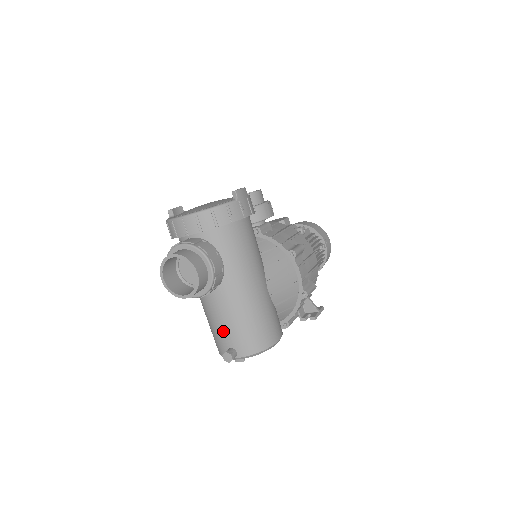
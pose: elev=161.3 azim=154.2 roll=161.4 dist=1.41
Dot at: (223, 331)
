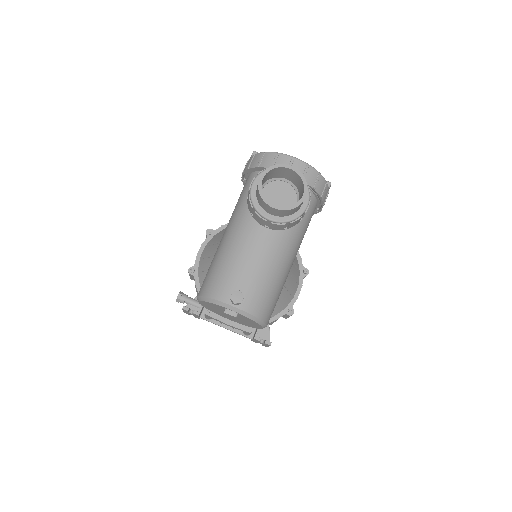
Dot at: (243, 273)
